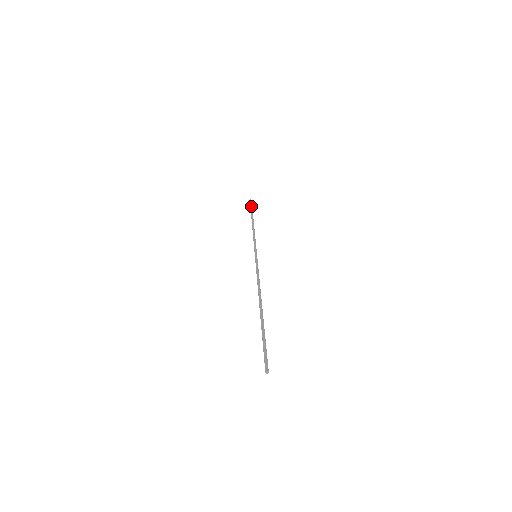
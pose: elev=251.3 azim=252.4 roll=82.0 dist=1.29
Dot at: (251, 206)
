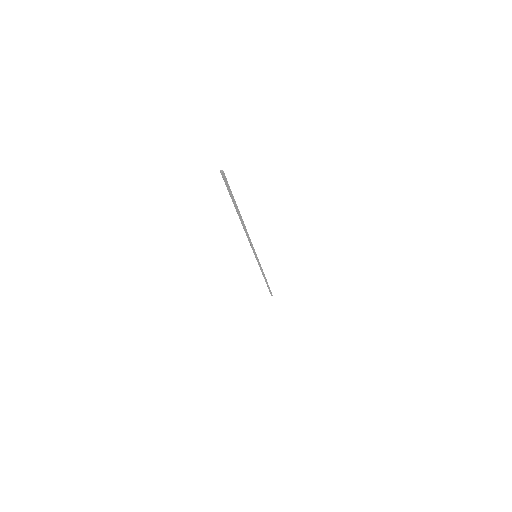
Dot at: (269, 289)
